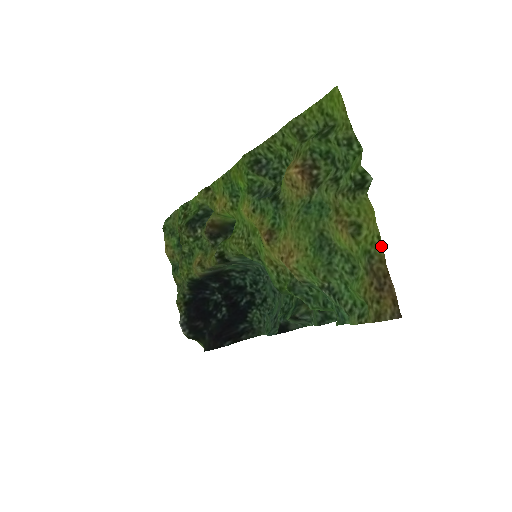
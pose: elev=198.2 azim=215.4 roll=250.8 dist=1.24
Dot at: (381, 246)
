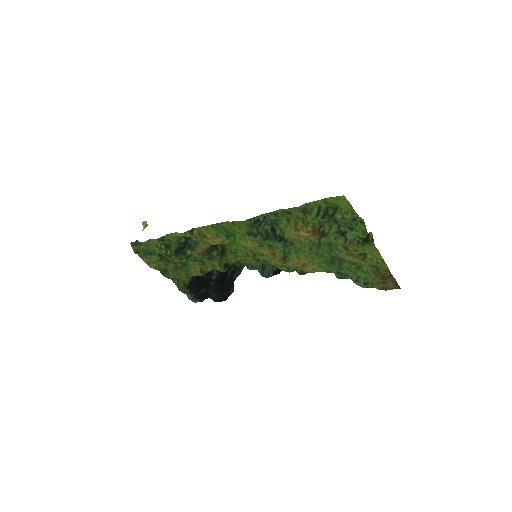
Dot at: (385, 265)
